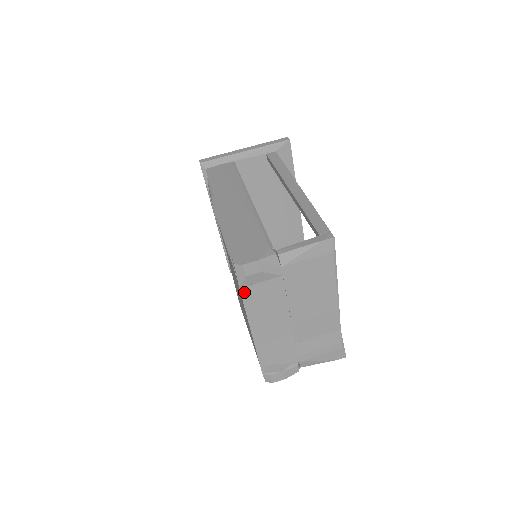
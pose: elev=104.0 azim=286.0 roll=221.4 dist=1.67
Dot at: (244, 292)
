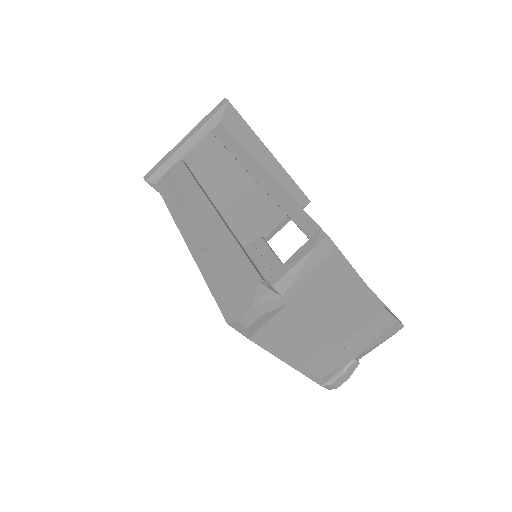
Dot at: (256, 339)
